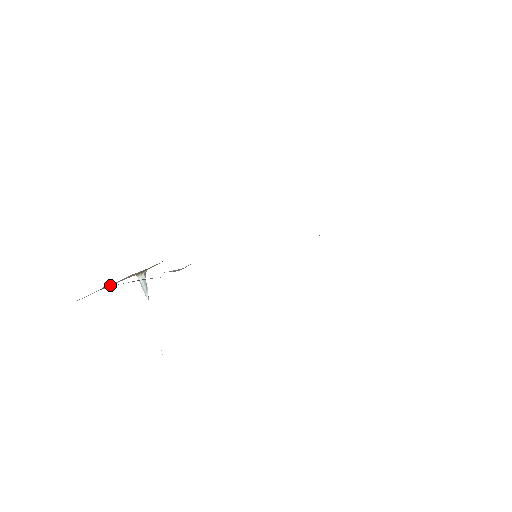
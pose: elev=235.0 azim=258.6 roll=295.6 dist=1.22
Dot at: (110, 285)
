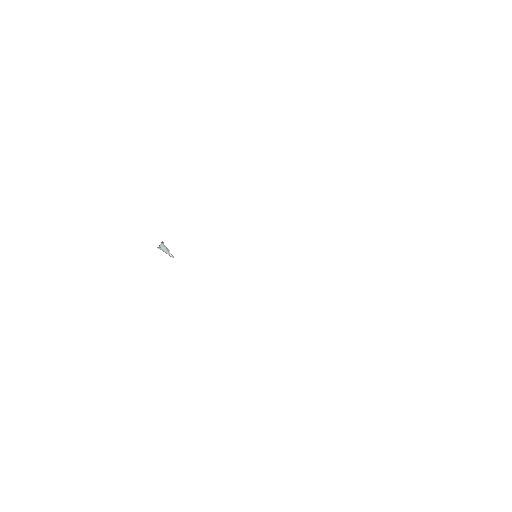
Dot at: occluded
